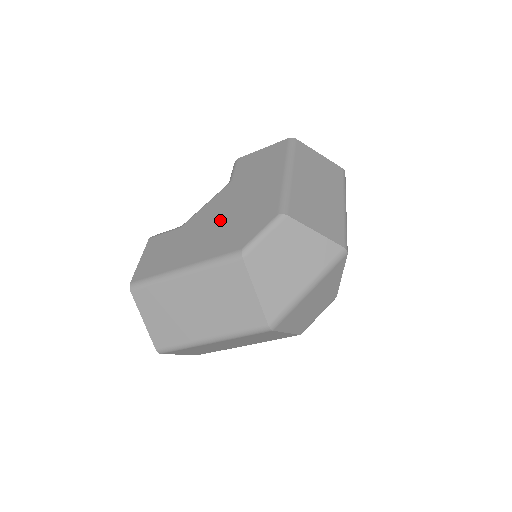
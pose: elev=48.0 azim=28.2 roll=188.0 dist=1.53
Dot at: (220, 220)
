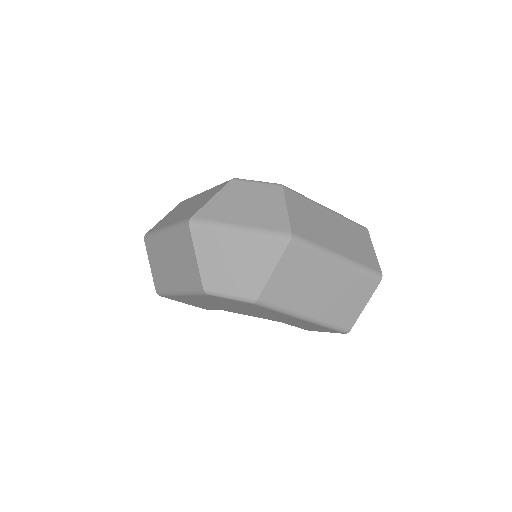
Dot at: occluded
